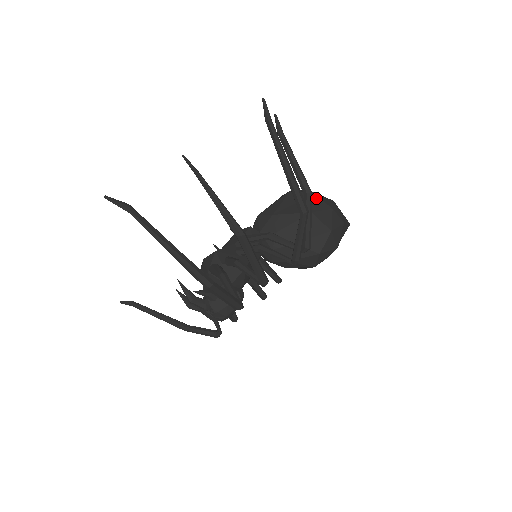
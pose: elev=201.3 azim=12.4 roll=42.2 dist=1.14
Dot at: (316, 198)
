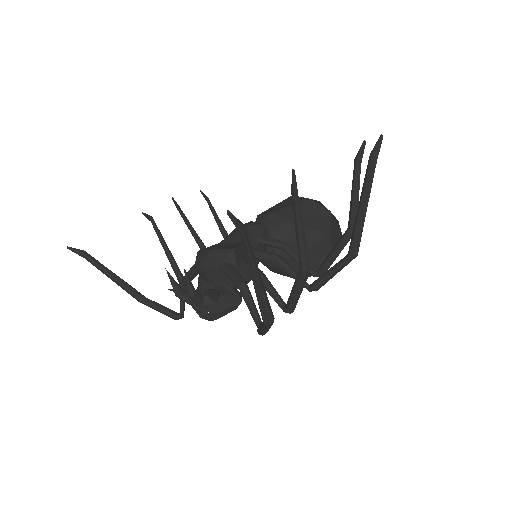
Dot at: (332, 218)
